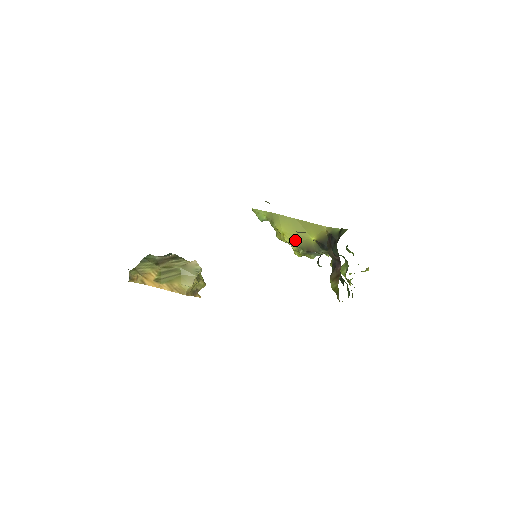
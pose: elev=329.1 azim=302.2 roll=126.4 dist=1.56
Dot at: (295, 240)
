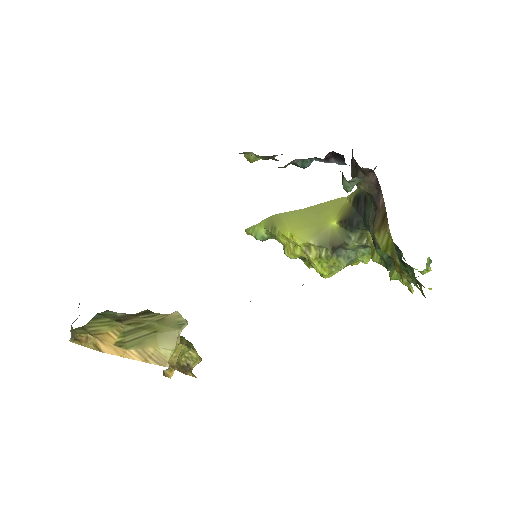
Dot at: (310, 236)
